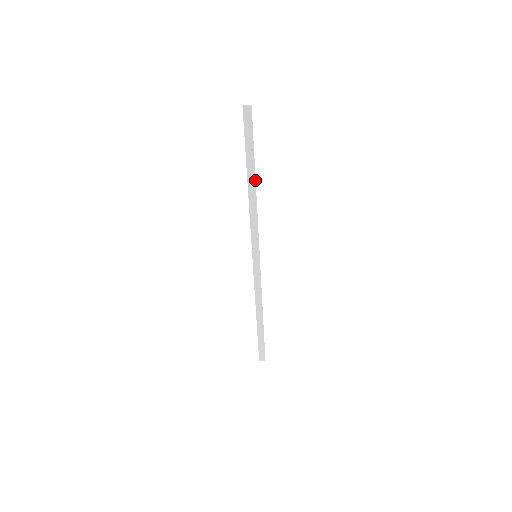
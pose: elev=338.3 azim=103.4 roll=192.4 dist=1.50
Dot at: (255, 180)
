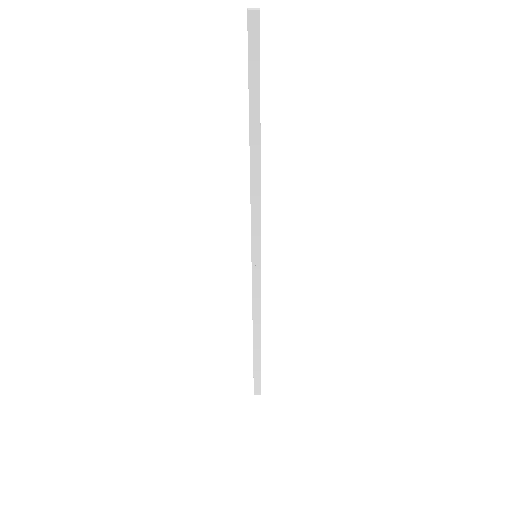
Dot at: (259, 140)
